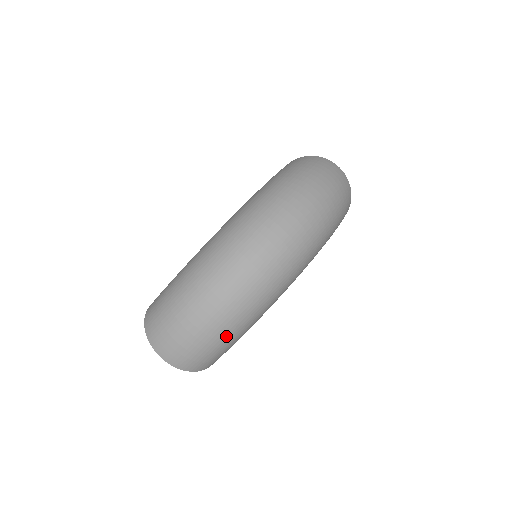
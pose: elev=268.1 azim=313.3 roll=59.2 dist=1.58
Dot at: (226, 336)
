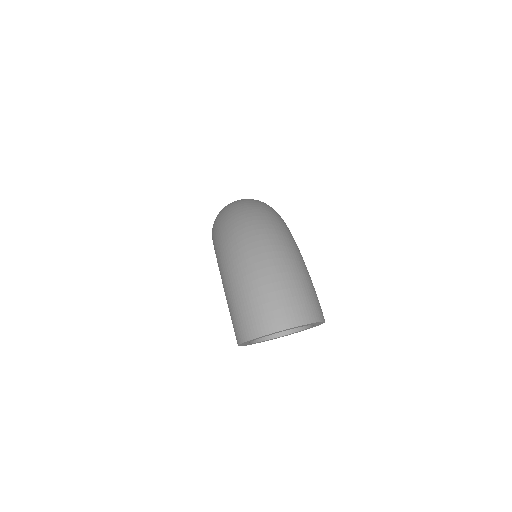
Dot at: (297, 267)
